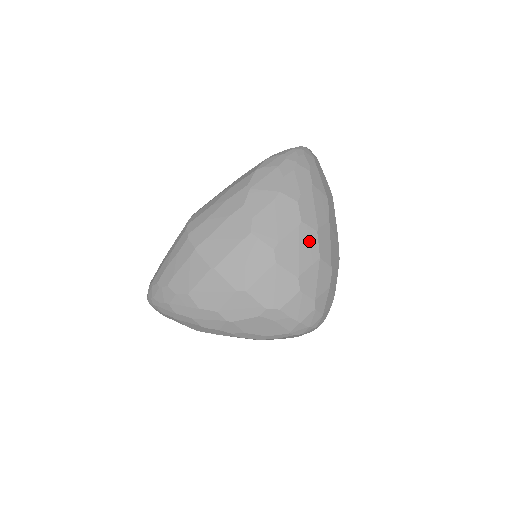
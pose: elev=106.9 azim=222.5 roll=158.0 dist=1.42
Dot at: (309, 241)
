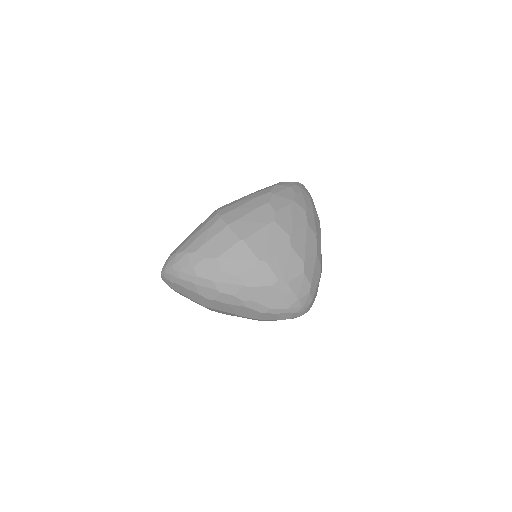
Dot at: (311, 240)
